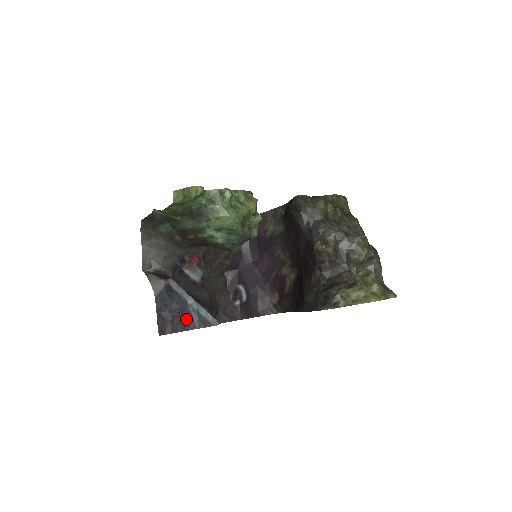
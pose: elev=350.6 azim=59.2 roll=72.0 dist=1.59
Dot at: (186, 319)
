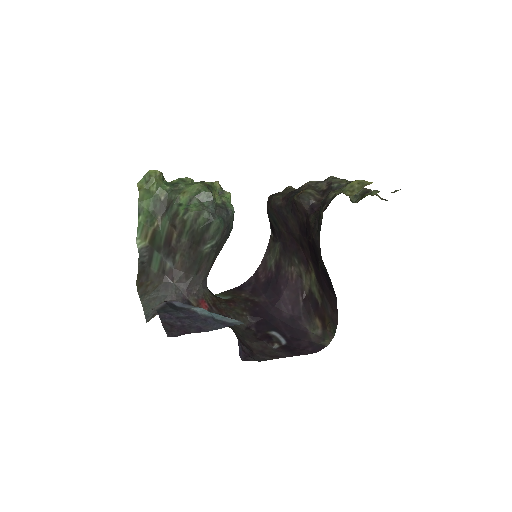
Dot at: (200, 324)
